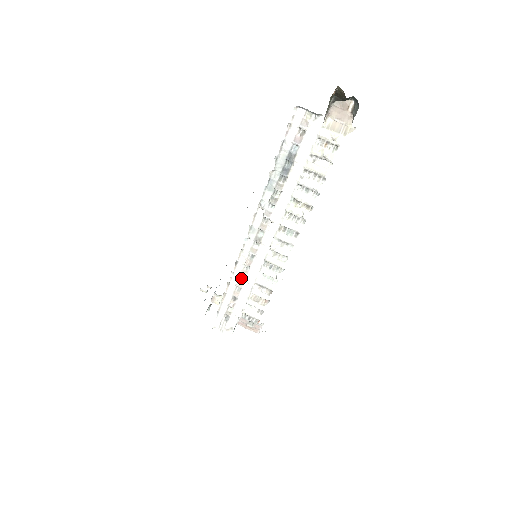
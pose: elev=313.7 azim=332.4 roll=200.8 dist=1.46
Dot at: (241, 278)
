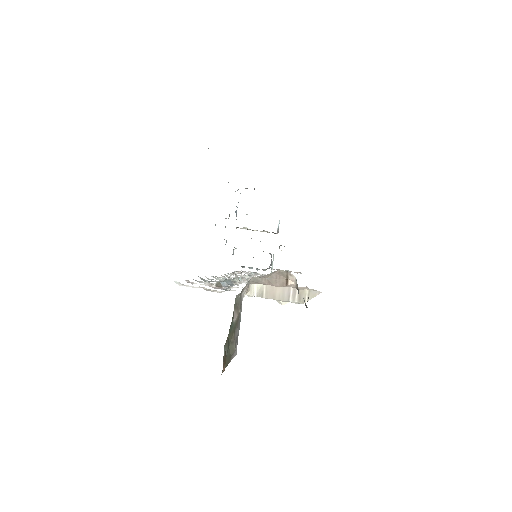
Dot at: (249, 273)
